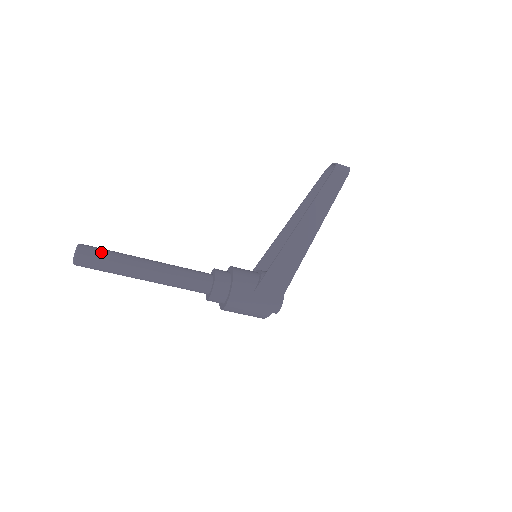
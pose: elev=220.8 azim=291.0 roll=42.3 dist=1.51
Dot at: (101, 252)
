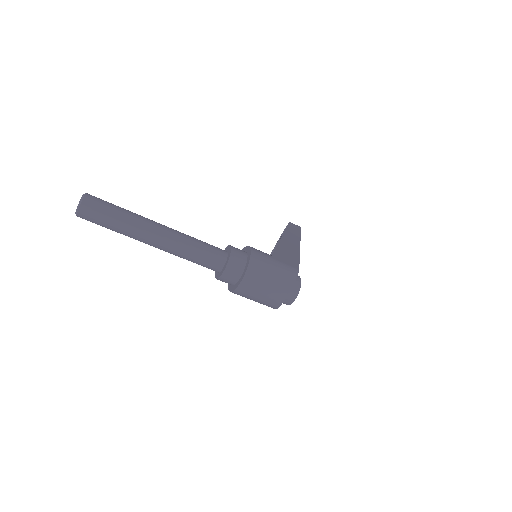
Dot at: occluded
